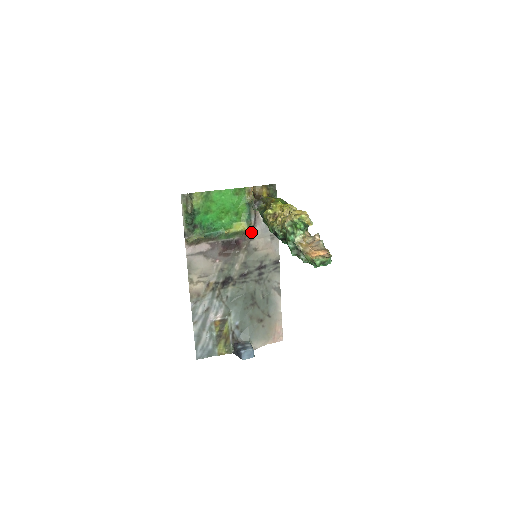
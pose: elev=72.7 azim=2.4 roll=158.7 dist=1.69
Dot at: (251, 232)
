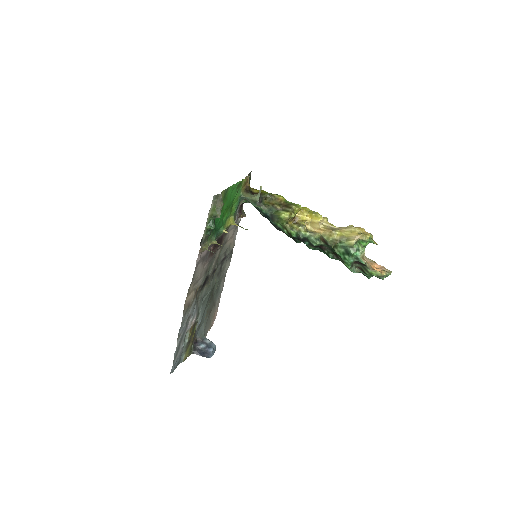
Dot at: occluded
